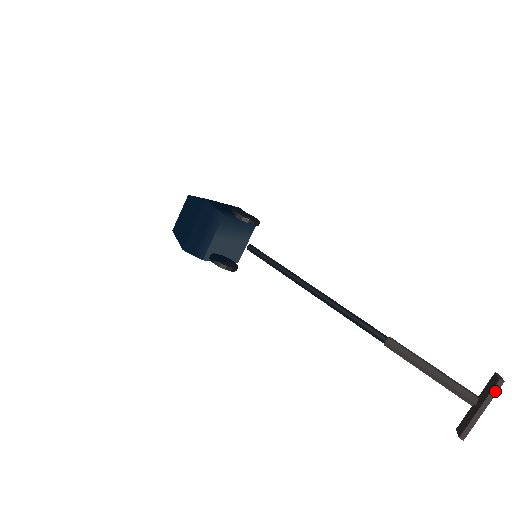
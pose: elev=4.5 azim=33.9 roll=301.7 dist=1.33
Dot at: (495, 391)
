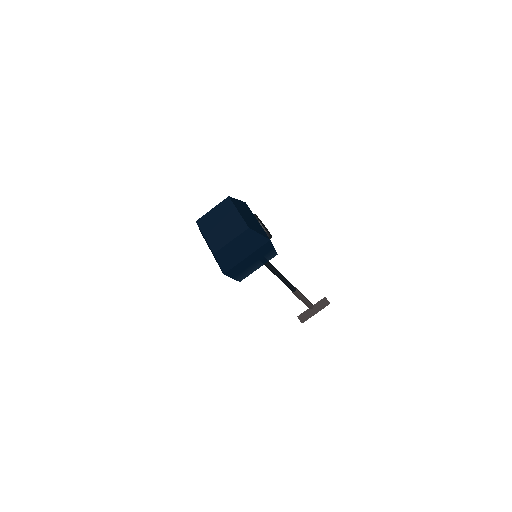
Dot at: occluded
